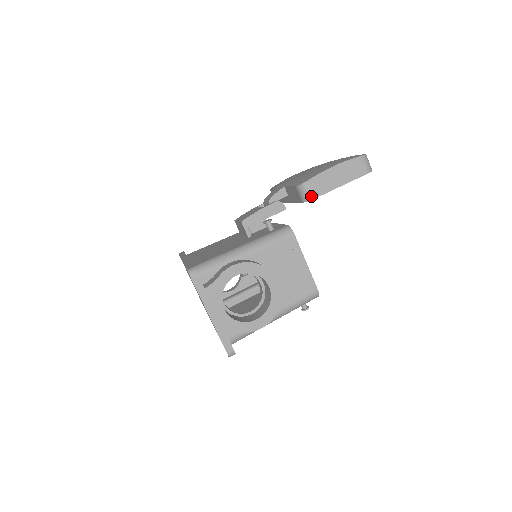
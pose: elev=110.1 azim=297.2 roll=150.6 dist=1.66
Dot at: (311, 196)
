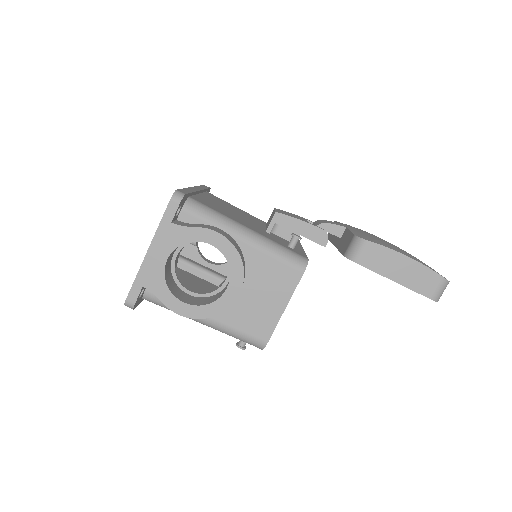
Dot at: (357, 258)
